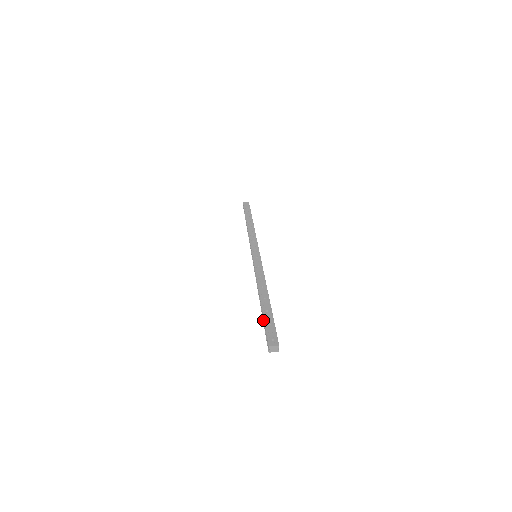
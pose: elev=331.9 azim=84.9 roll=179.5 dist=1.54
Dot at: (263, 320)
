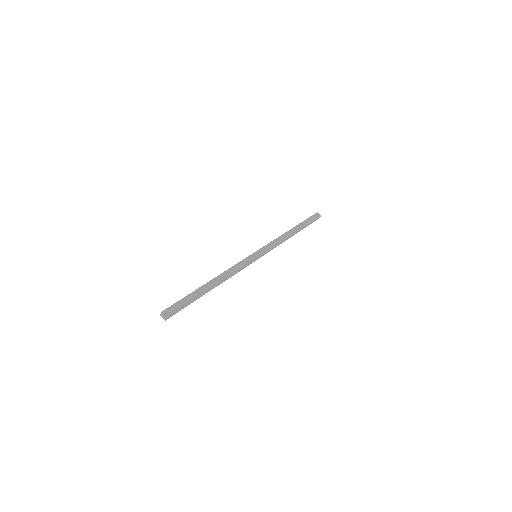
Dot at: (188, 296)
